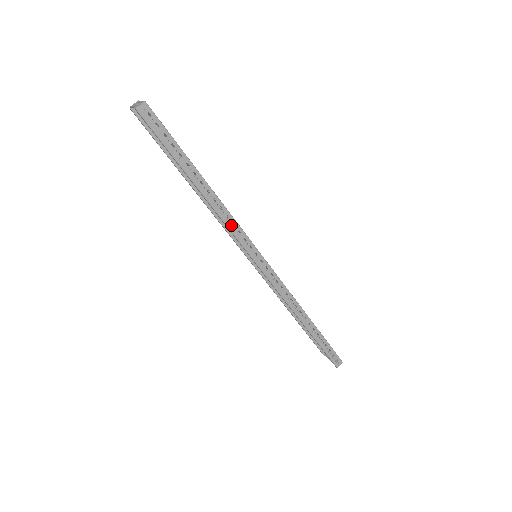
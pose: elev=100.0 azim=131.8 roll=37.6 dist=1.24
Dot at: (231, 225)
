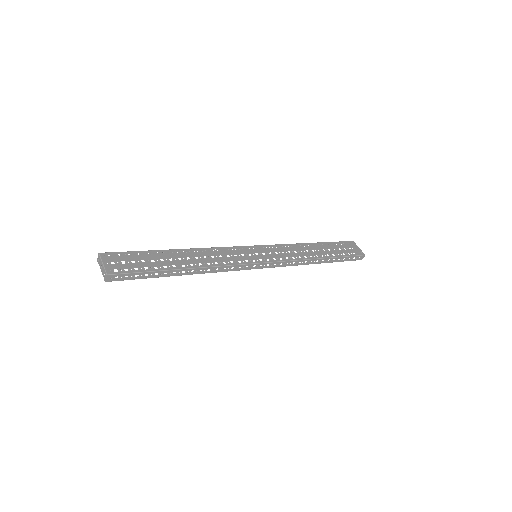
Dot at: (224, 248)
